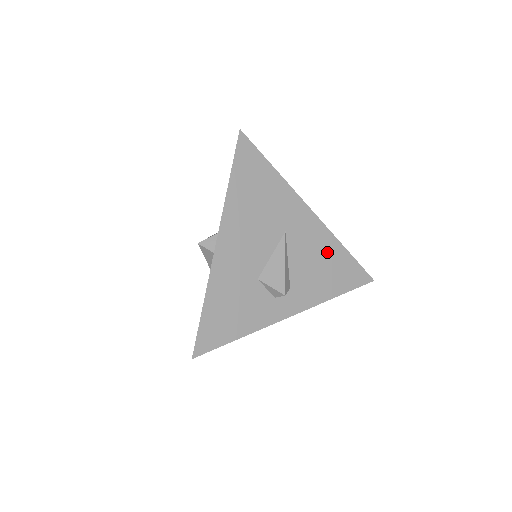
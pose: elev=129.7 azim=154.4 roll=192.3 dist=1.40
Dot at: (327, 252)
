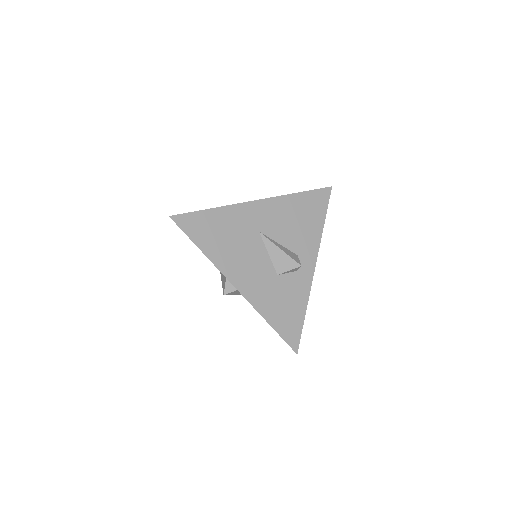
Dot at: (291, 209)
